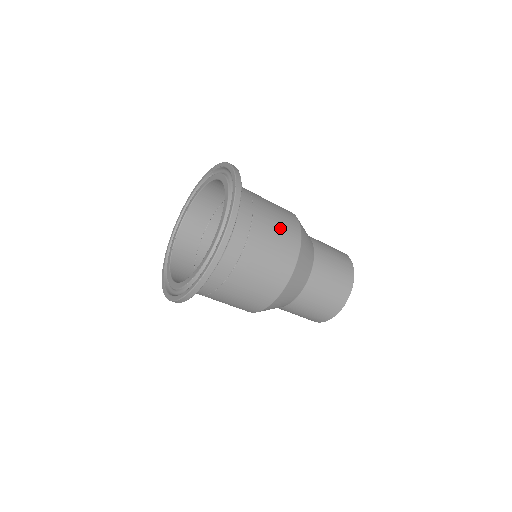
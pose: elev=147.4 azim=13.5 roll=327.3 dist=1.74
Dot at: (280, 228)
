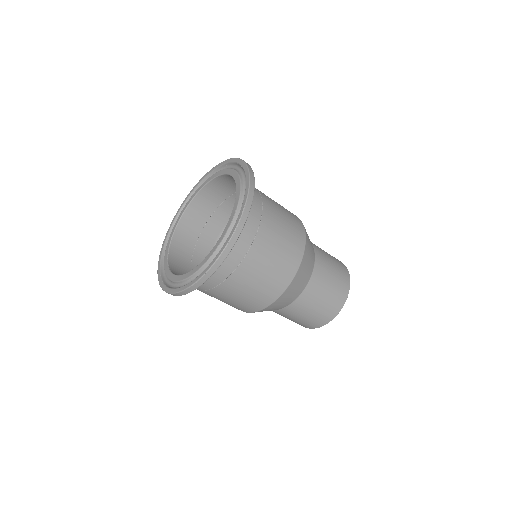
Dot at: occluded
